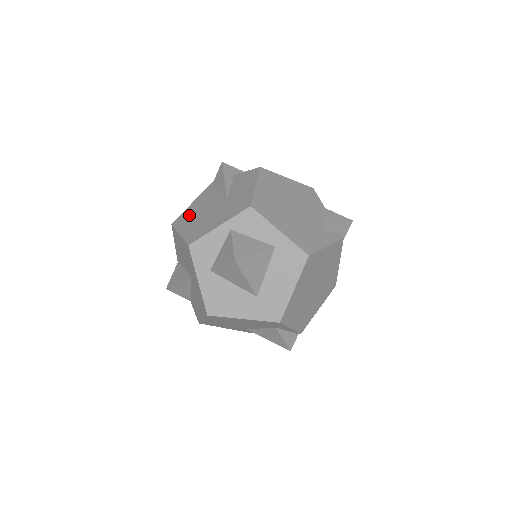
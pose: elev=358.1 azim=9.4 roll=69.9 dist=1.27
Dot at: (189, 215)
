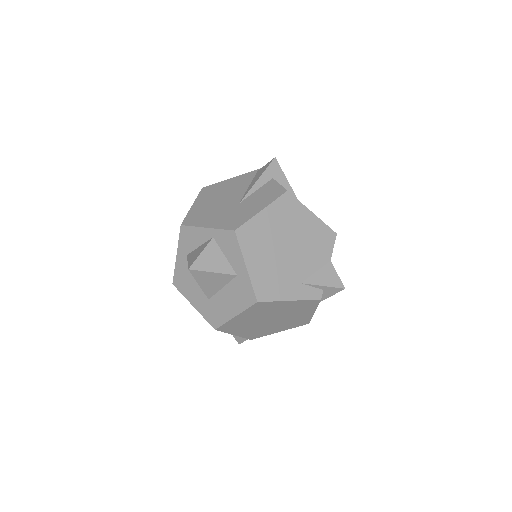
Dot at: (215, 191)
